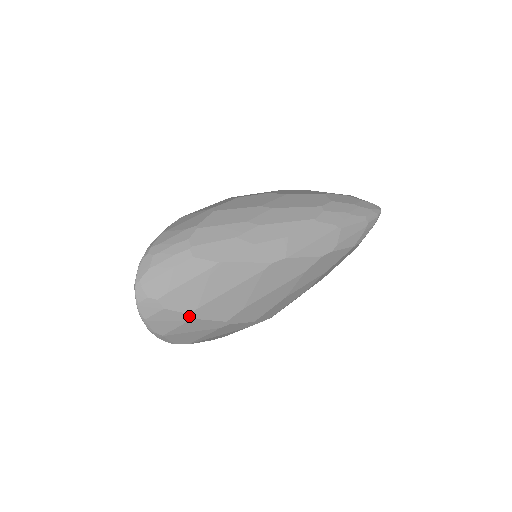
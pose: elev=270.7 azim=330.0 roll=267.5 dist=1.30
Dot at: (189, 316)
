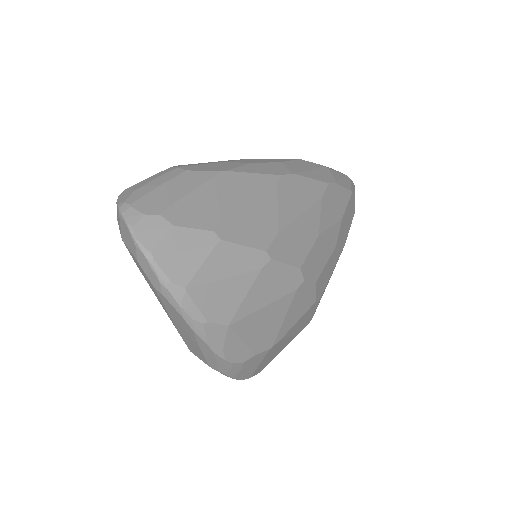
Dot at: (213, 236)
